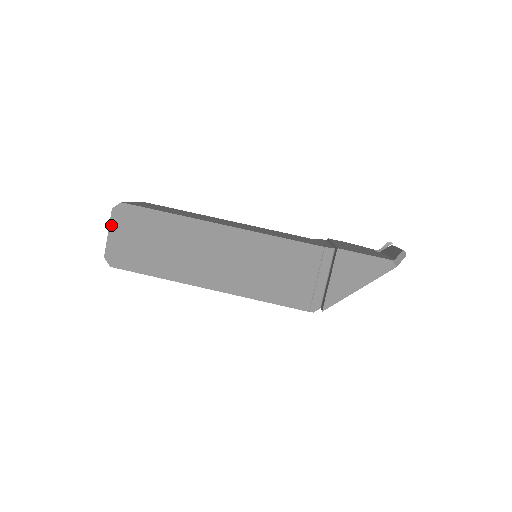
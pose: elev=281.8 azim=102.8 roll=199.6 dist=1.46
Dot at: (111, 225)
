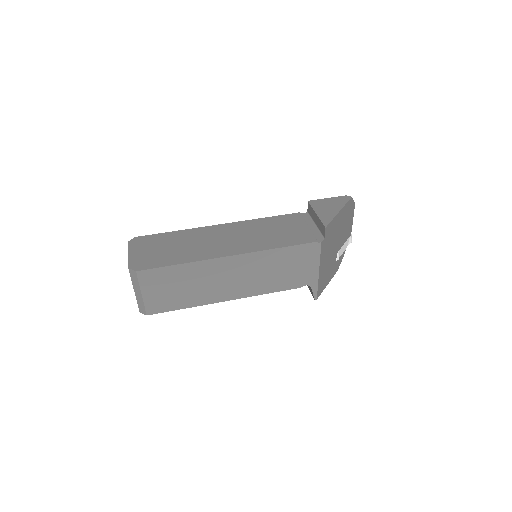
Dot at: (130, 250)
